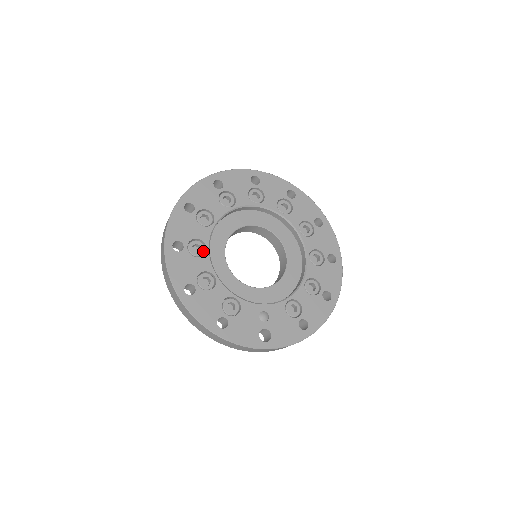
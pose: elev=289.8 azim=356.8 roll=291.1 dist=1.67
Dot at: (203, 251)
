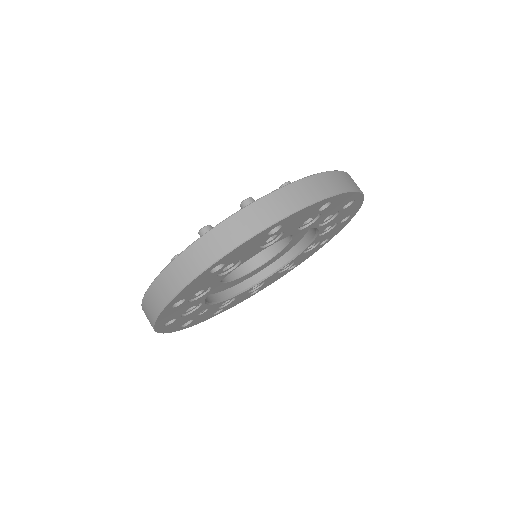
Dot at: (230, 269)
